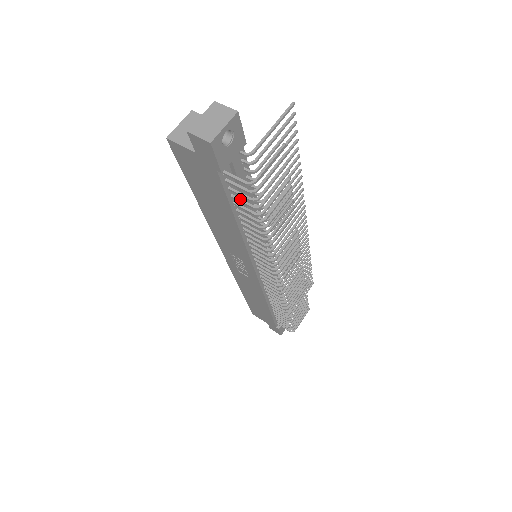
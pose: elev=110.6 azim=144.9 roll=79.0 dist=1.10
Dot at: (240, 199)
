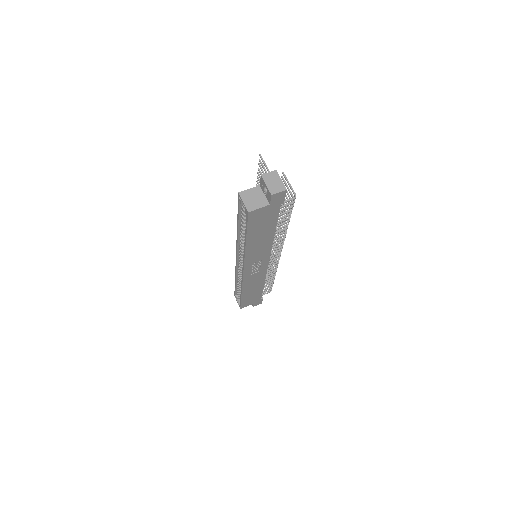
Dot at: (282, 214)
